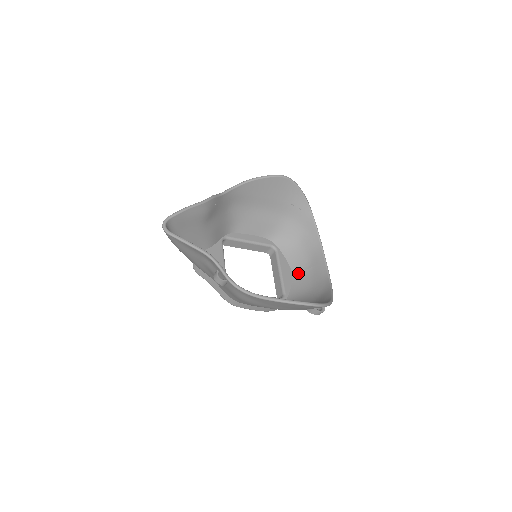
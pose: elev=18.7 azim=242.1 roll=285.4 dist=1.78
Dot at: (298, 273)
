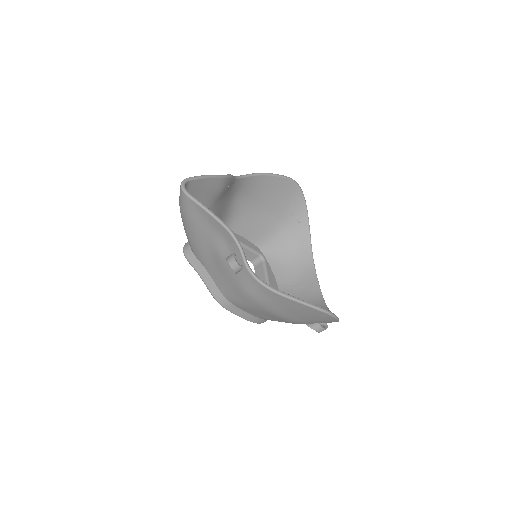
Dot at: (285, 289)
